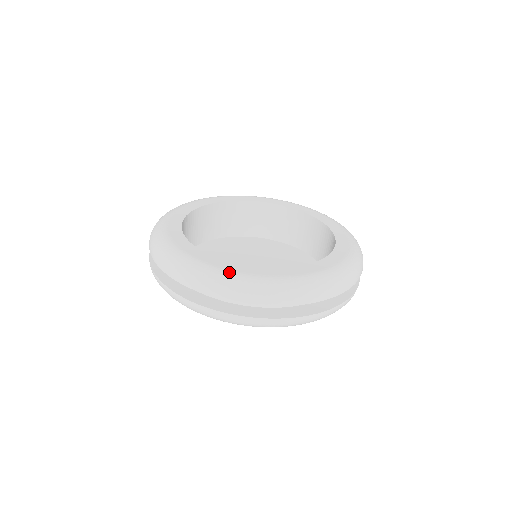
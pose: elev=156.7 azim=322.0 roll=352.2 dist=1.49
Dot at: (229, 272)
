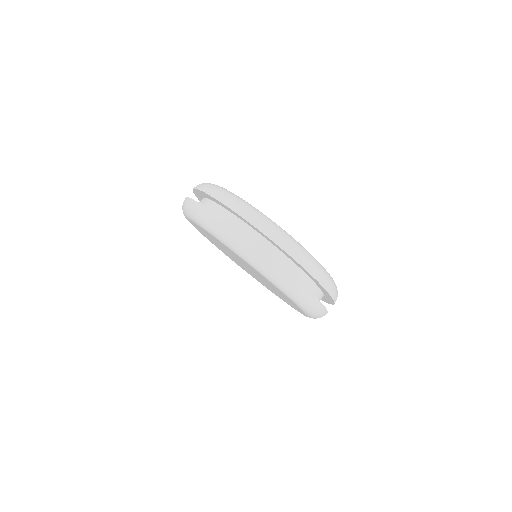
Dot at: occluded
